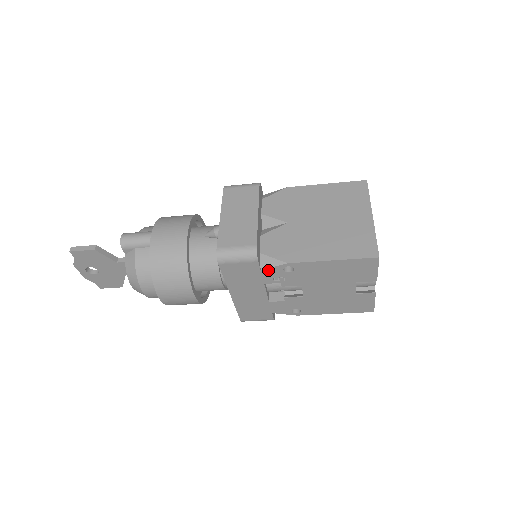
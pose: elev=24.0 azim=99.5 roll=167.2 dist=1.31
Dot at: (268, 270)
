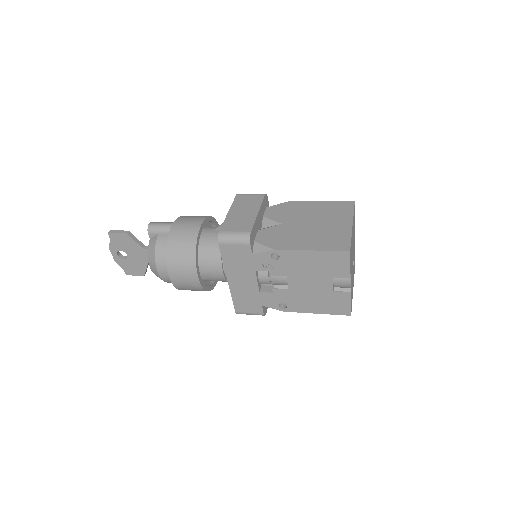
Dot at: (258, 255)
